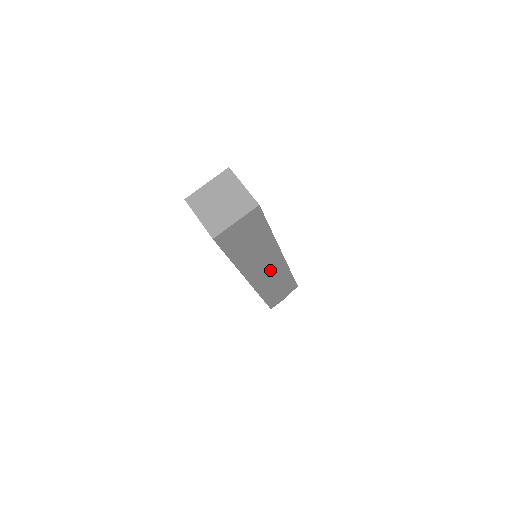
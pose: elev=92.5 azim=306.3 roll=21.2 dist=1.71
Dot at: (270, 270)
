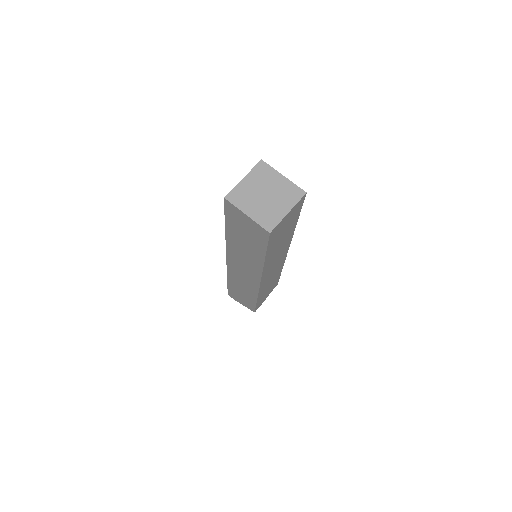
Dot at: (275, 267)
